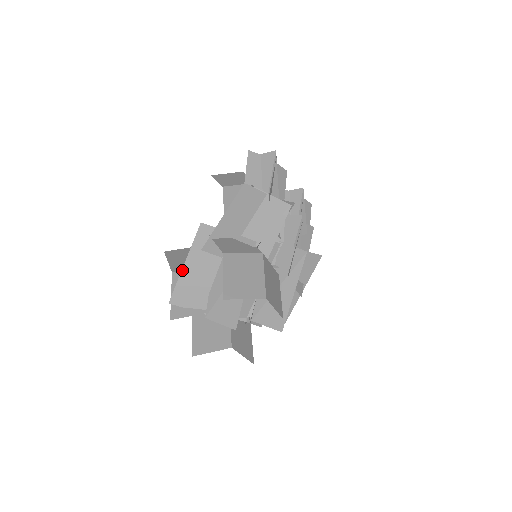
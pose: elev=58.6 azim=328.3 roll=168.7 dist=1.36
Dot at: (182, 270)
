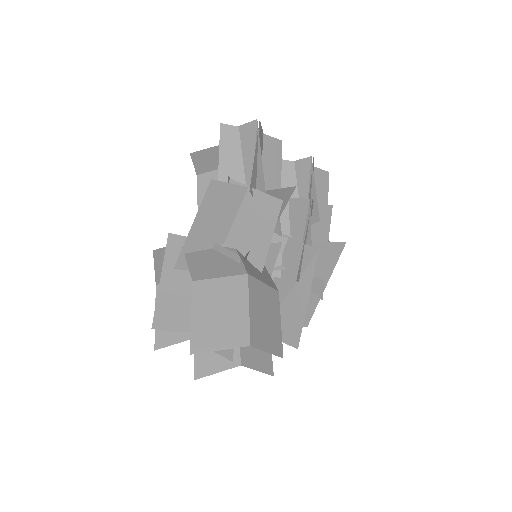
Dot at: (158, 291)
